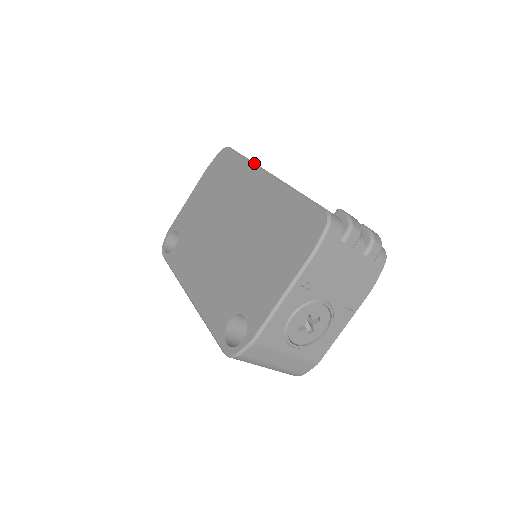
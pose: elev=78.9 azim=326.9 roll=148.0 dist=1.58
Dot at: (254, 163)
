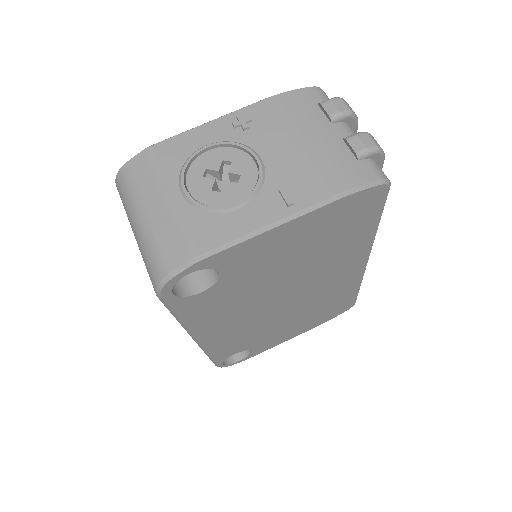
Dot at: occluded
